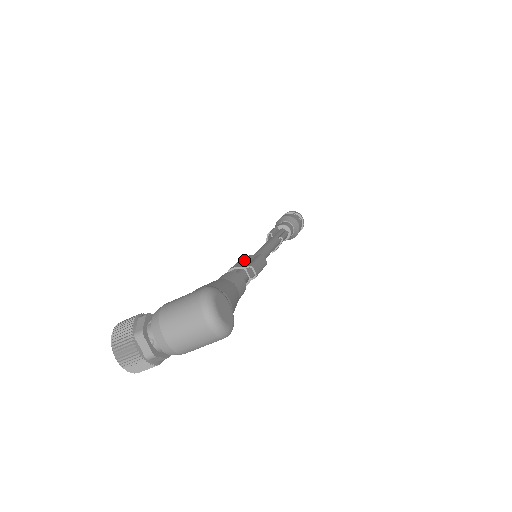
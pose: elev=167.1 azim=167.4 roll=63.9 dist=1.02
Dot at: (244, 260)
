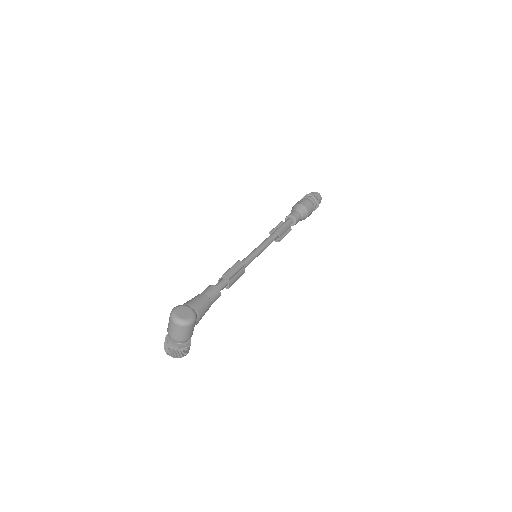
Dot at: occluded
